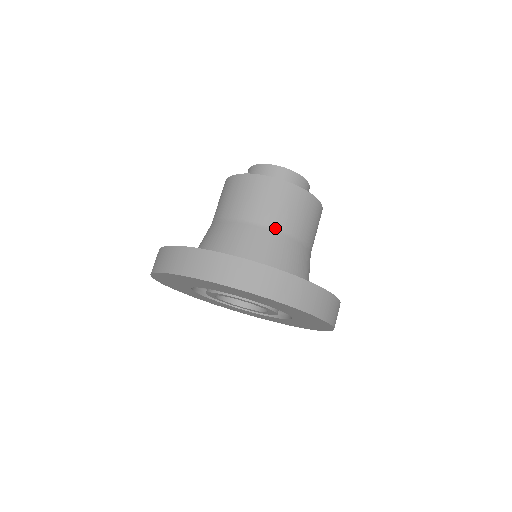
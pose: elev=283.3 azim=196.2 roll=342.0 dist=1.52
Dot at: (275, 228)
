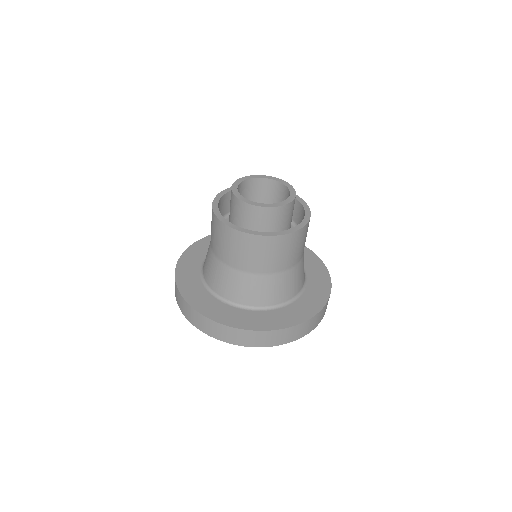
Dot at: (246, 271)
